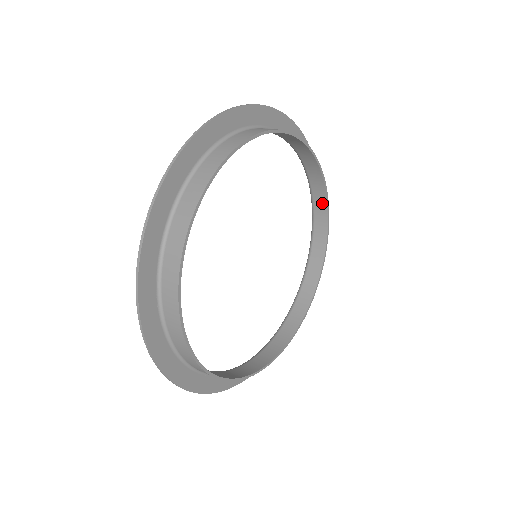
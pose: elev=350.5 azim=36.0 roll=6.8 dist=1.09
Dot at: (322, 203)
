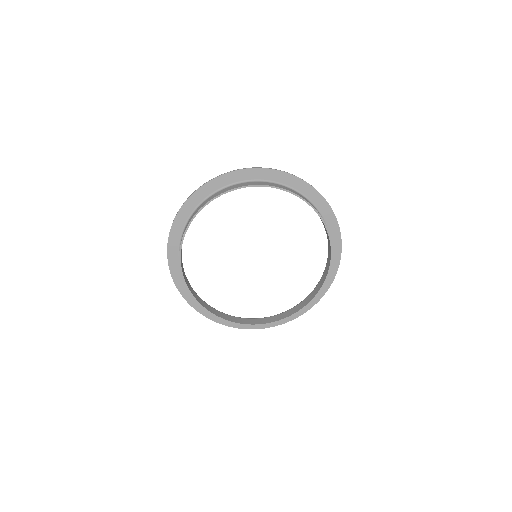
Dot at: (328, 236)
